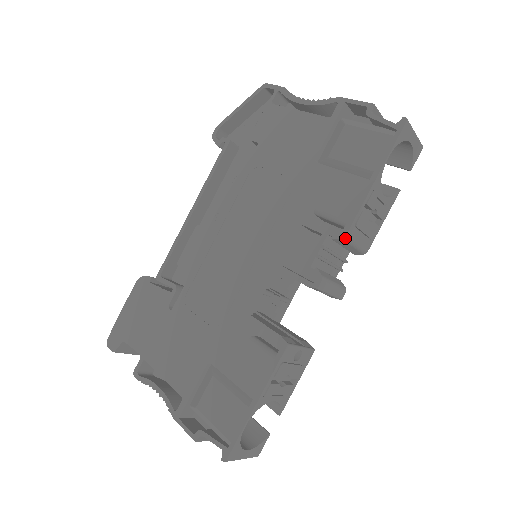
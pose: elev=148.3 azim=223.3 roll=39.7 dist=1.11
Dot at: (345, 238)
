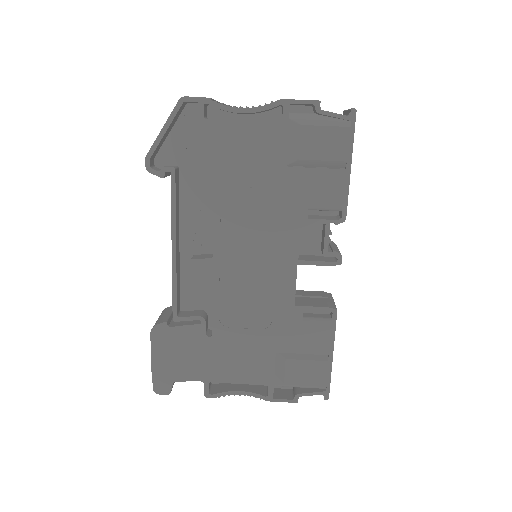
Dot at: occluded
